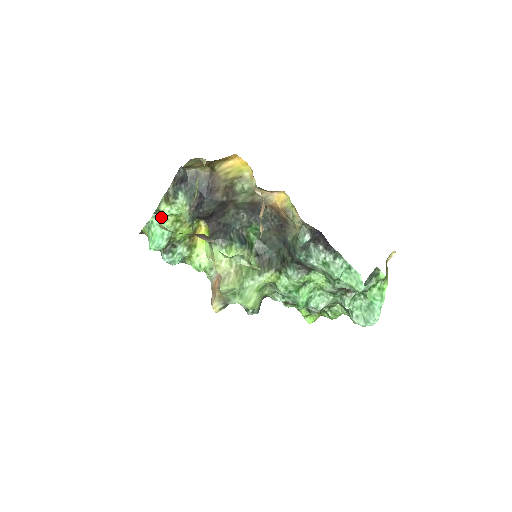
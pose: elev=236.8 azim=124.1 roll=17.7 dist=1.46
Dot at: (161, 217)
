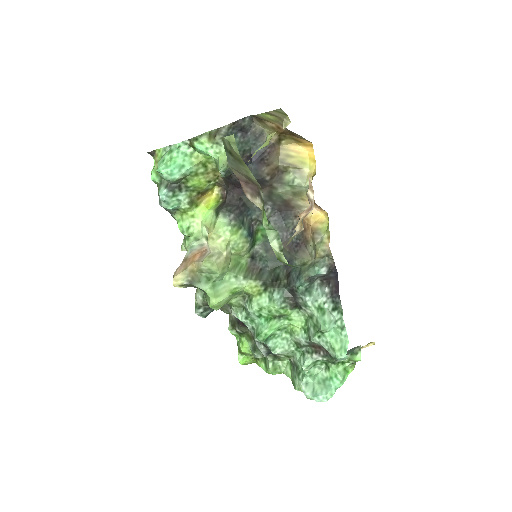
Dot at: (192, 149)
